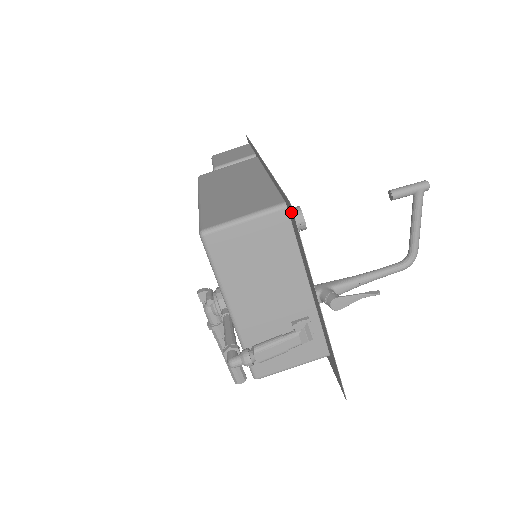
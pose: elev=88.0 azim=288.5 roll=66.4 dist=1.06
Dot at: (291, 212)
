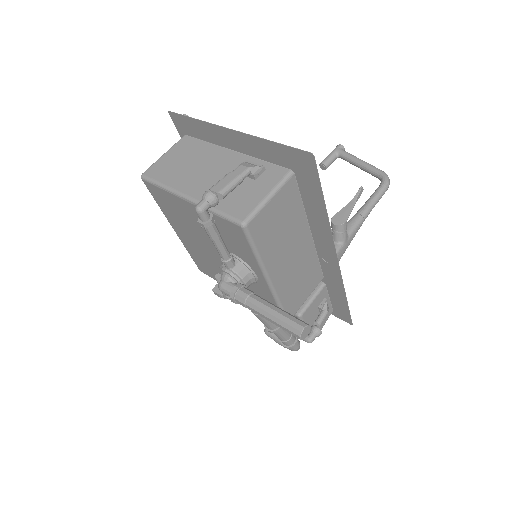
Dot at: (177, 121)
